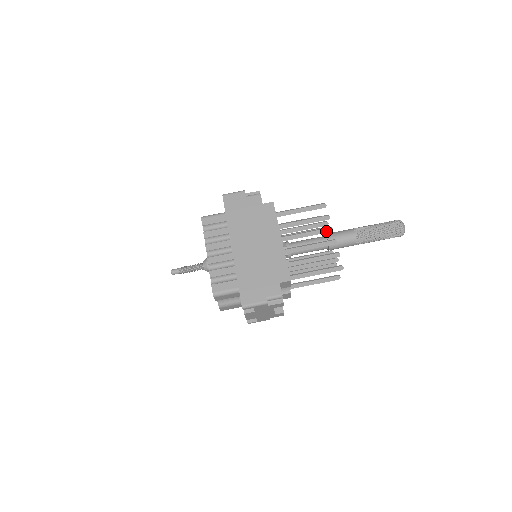
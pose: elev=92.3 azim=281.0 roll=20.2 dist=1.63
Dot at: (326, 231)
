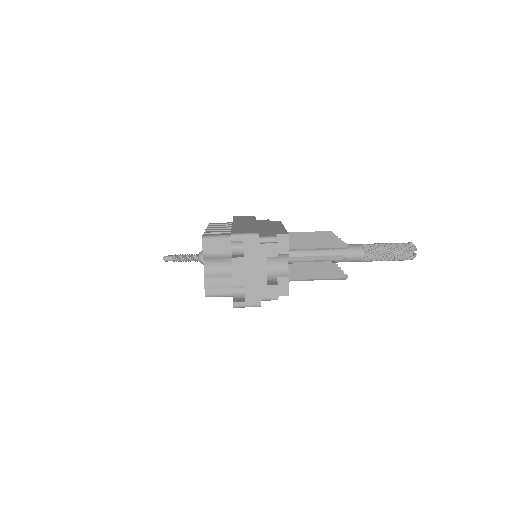
Dot at: occluded
